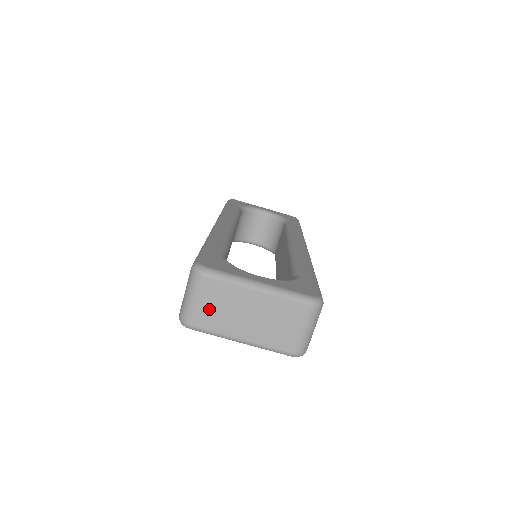
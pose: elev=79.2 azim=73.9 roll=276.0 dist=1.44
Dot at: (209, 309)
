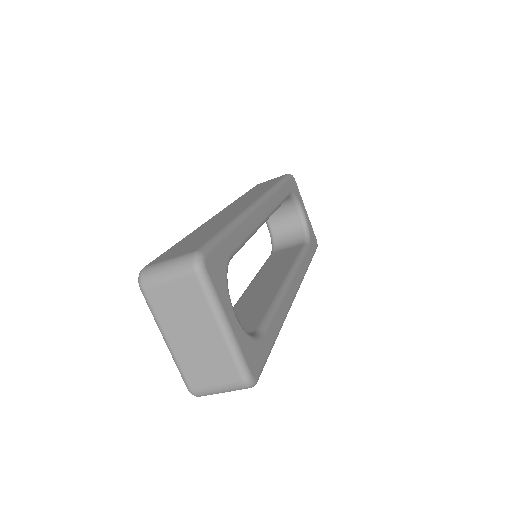
Dot at: (170, 296)
